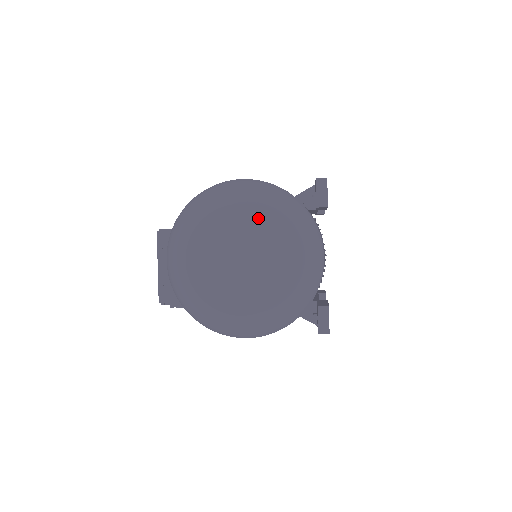
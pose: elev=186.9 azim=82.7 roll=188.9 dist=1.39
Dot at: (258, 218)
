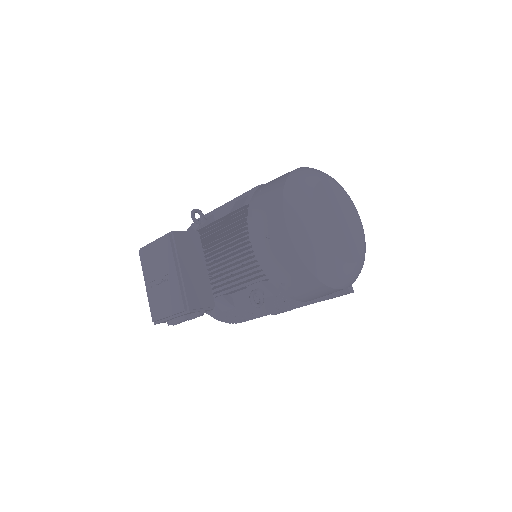
Dot at: (339, 192)
